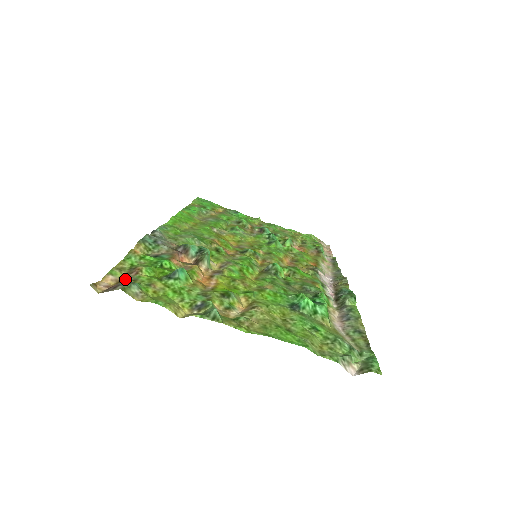
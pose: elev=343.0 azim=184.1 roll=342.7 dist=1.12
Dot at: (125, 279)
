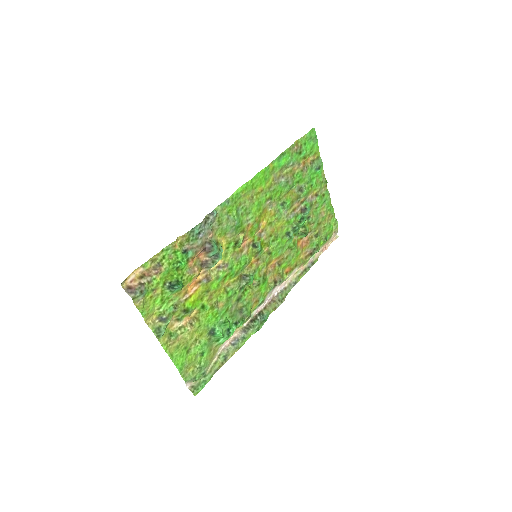
Dot at: (147, 276)
